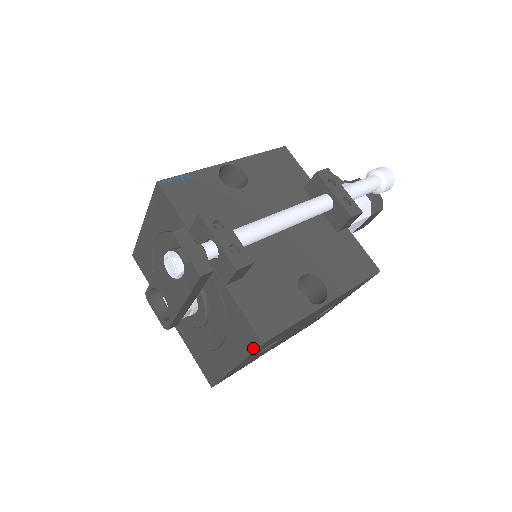
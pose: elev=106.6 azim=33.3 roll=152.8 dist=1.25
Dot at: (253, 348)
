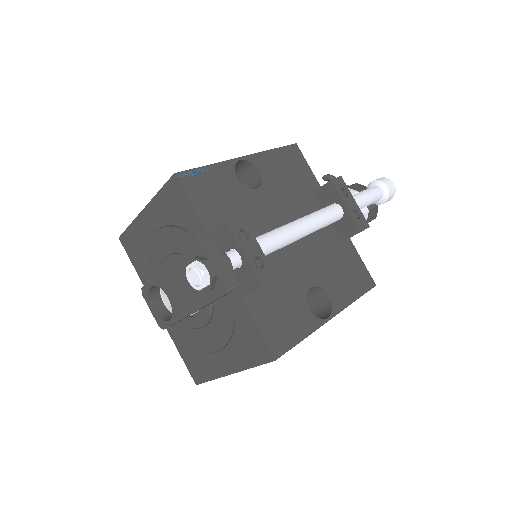
Dot at: (262, 362)
